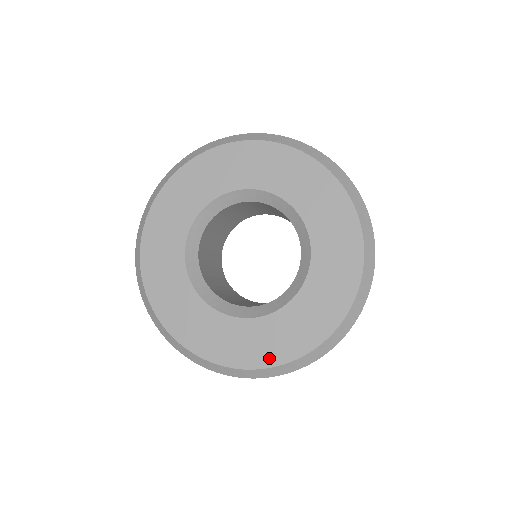
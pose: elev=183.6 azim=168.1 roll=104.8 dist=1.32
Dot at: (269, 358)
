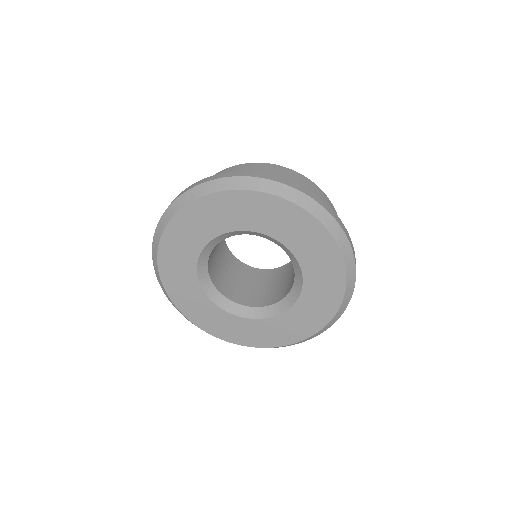
Dot at: (280, 341)
